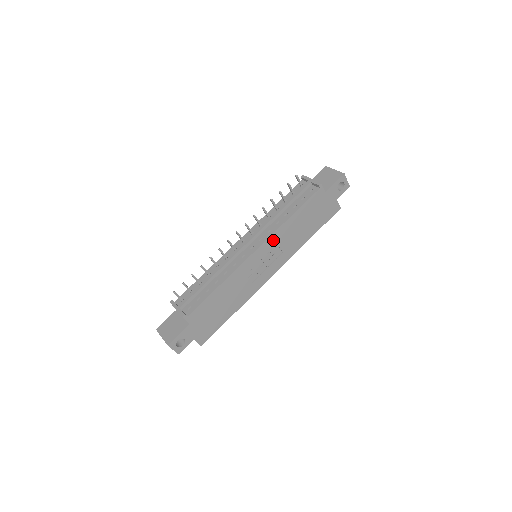
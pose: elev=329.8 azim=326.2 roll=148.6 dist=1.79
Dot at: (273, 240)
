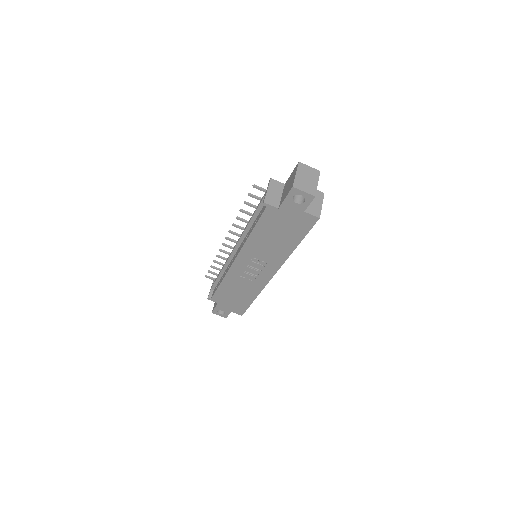
Dot at: (247, 252)
